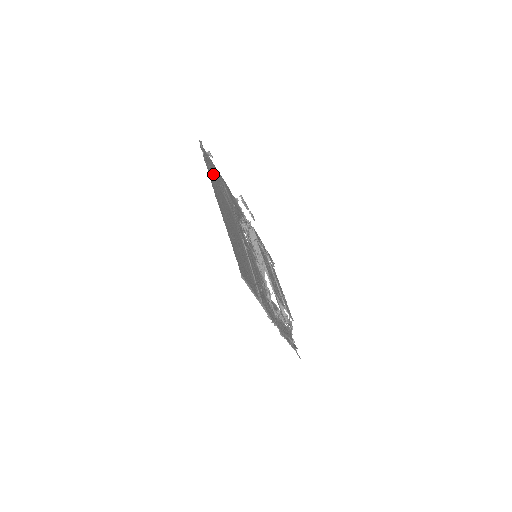
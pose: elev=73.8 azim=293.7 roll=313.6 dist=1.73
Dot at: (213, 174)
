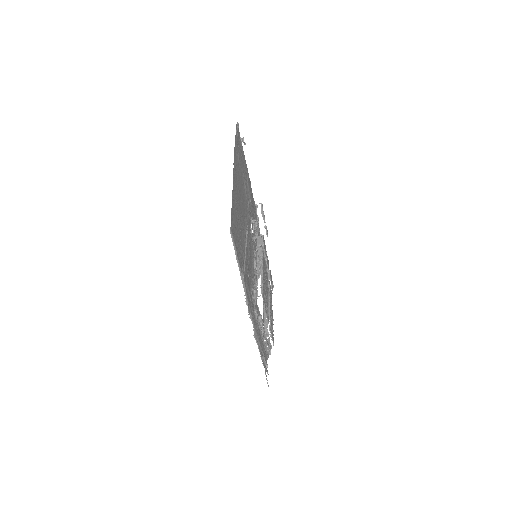
Dot at: (240, 155)
